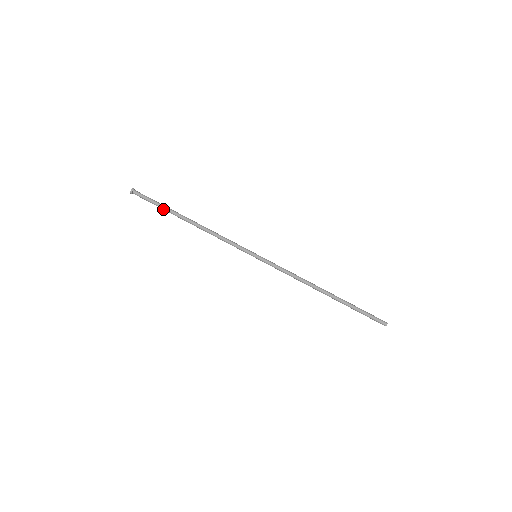
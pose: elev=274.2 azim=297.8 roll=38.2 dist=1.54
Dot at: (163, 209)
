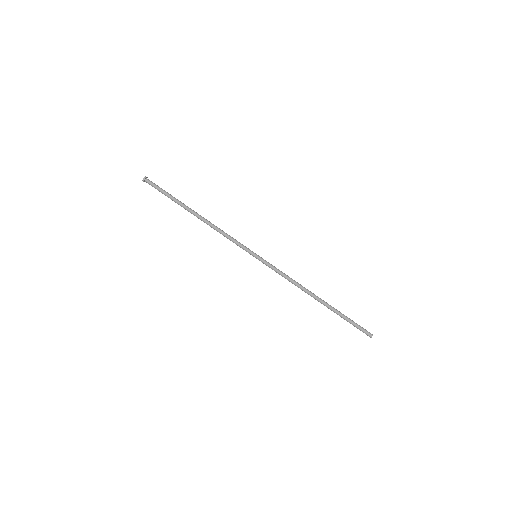
Dot at: (172, 200)
